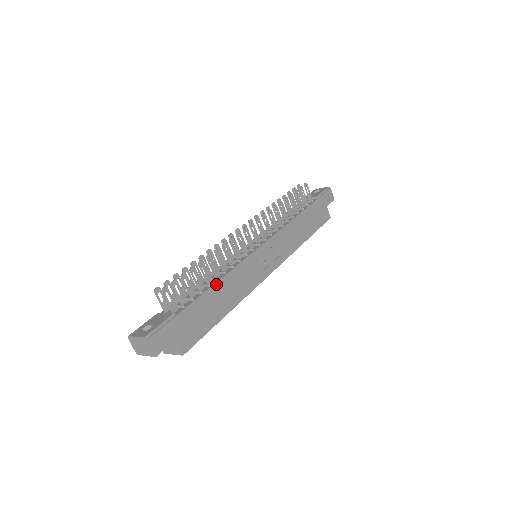
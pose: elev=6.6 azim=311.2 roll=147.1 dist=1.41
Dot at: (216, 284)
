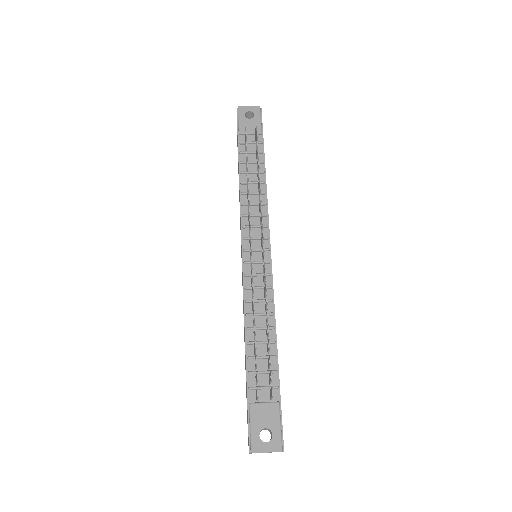
Dot at: (276, 335)
